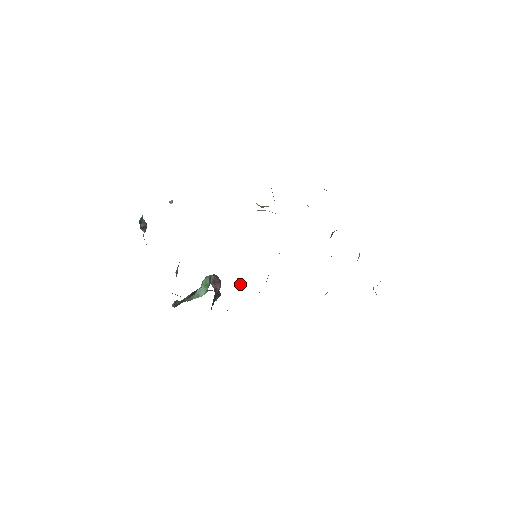
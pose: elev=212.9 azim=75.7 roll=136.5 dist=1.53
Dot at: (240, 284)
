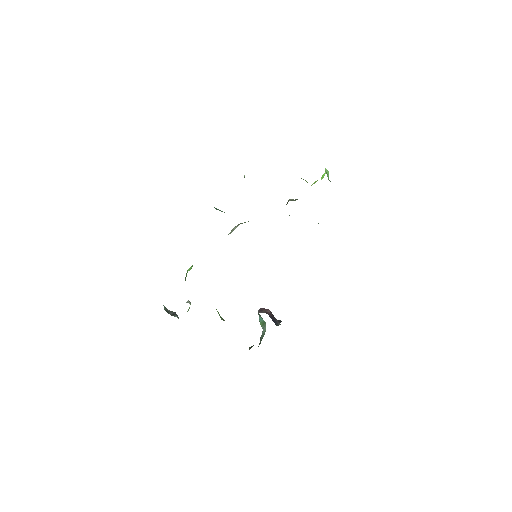
Dot at: occluded
